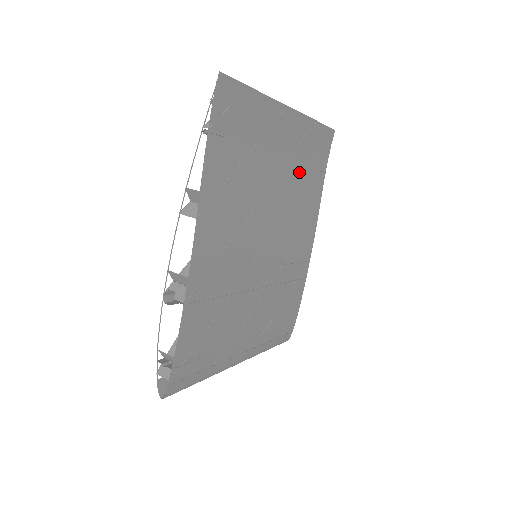
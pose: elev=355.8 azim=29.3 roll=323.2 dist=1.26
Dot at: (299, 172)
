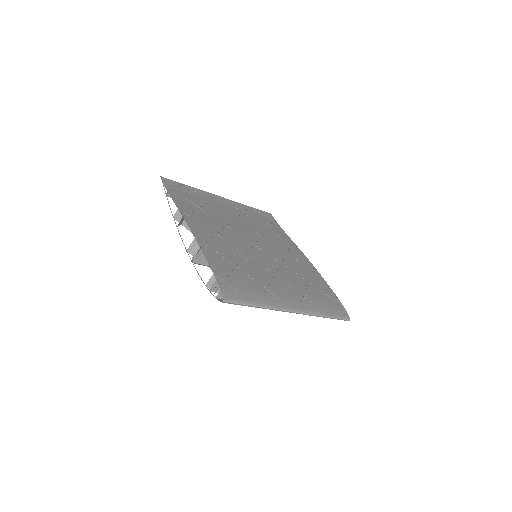
Dot at: (256, 223)
